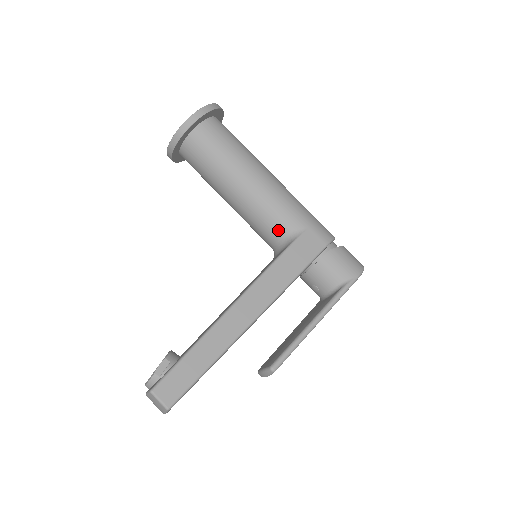
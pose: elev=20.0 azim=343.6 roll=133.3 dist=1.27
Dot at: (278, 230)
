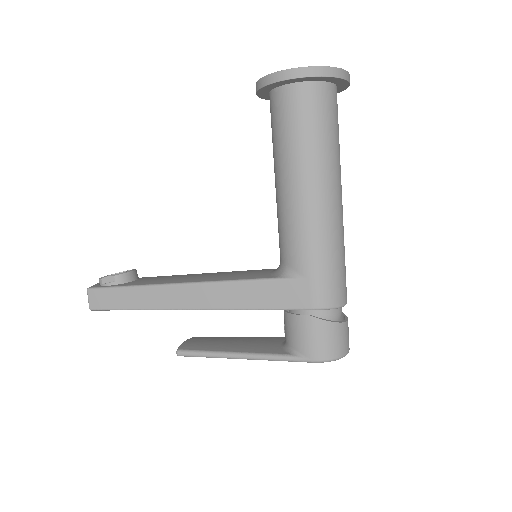
Dot at: (283, 254)
